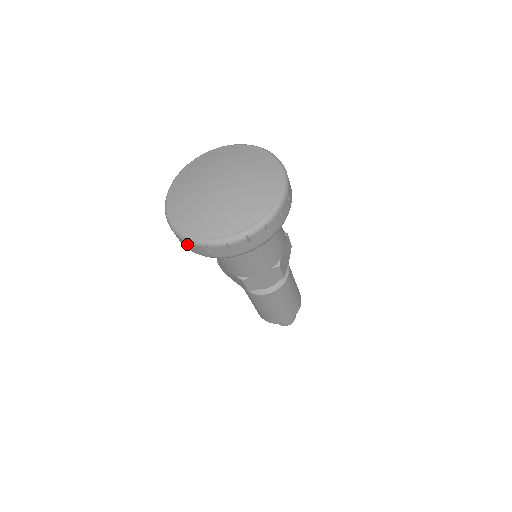
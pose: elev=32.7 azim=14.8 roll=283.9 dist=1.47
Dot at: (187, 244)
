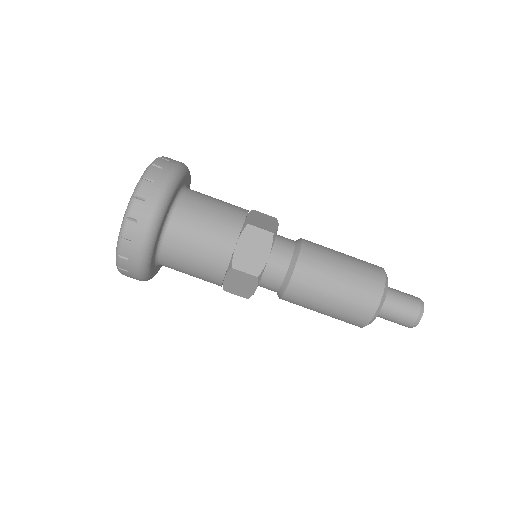
Dot at: (124, 262)
